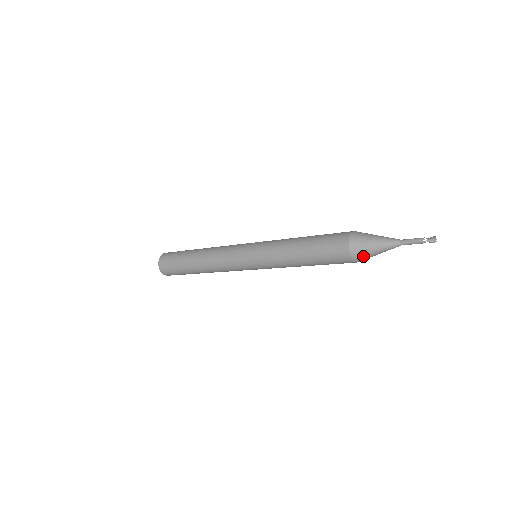
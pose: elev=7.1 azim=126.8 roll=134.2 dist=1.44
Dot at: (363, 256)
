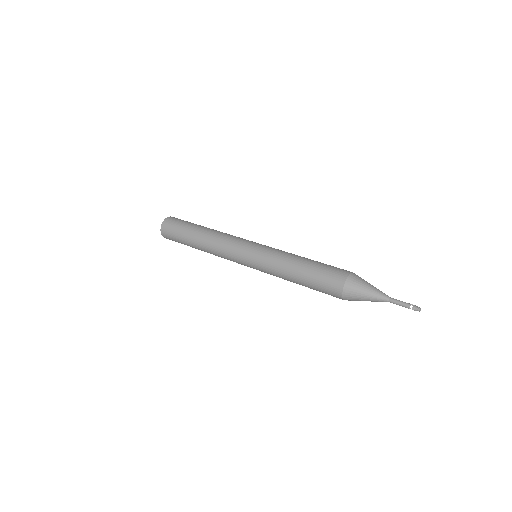
Dot at: (355, 300)
